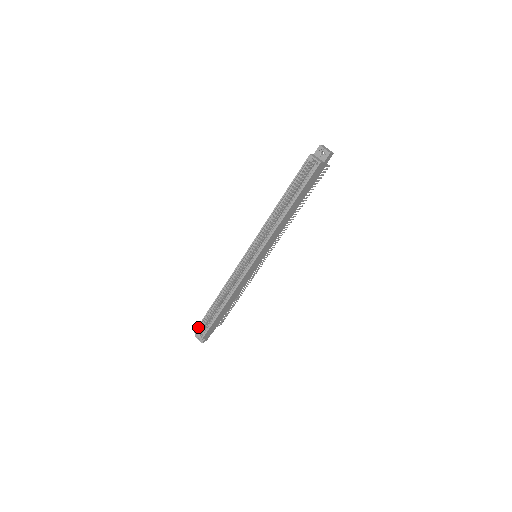
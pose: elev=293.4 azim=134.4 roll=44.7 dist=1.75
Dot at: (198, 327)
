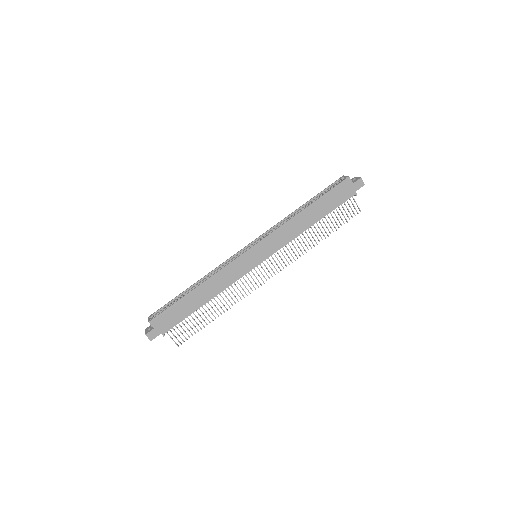
Dot at: (156, 311)
